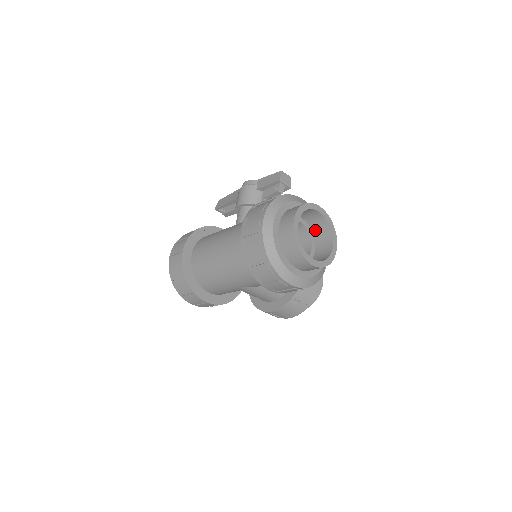
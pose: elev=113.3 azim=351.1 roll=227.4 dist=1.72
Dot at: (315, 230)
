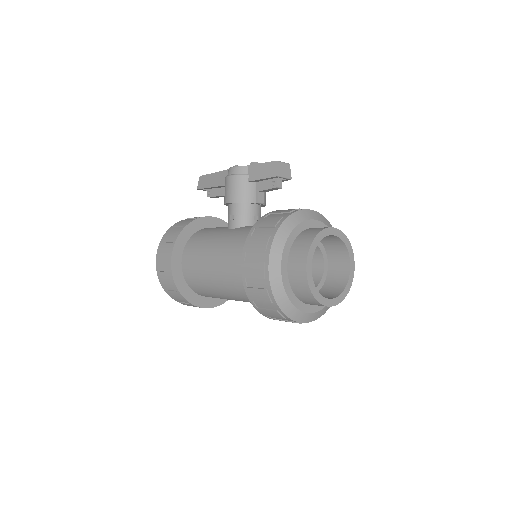
Dot at: (327, 245)
